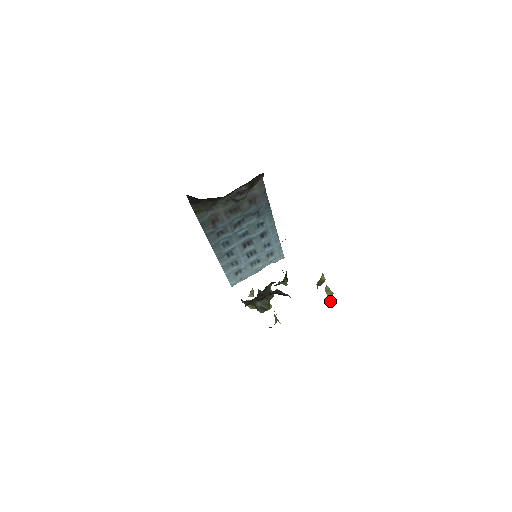
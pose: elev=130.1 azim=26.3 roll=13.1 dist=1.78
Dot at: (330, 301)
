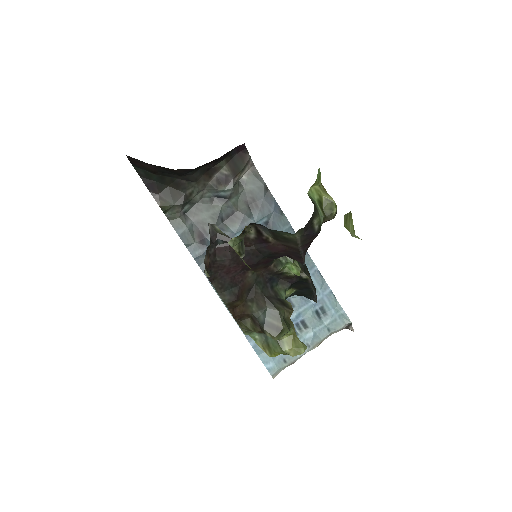
Dot at: (354, 234)
